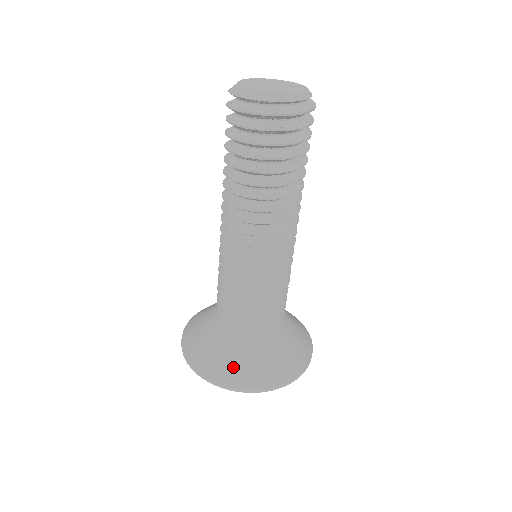
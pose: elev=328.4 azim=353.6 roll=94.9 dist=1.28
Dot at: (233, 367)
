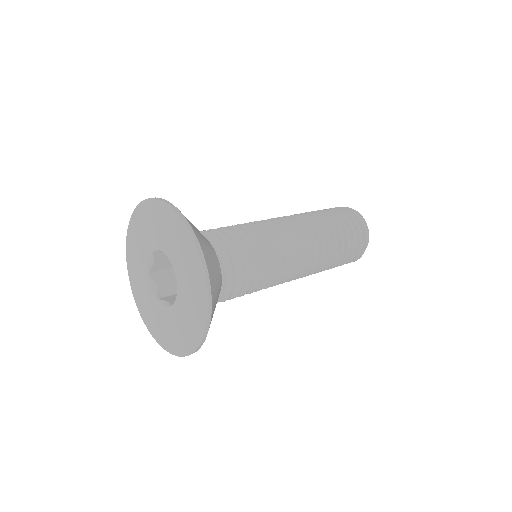
Dot at: (198, 231)
